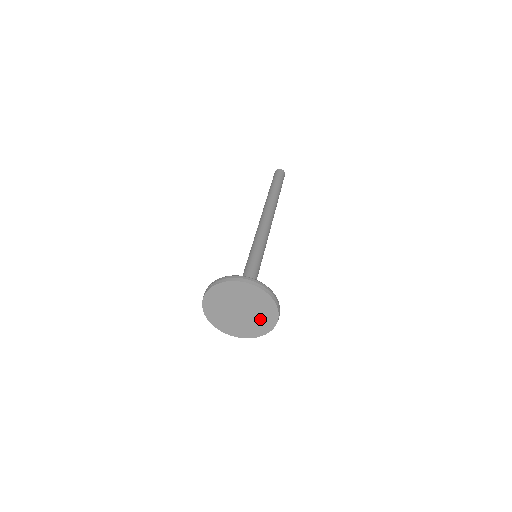
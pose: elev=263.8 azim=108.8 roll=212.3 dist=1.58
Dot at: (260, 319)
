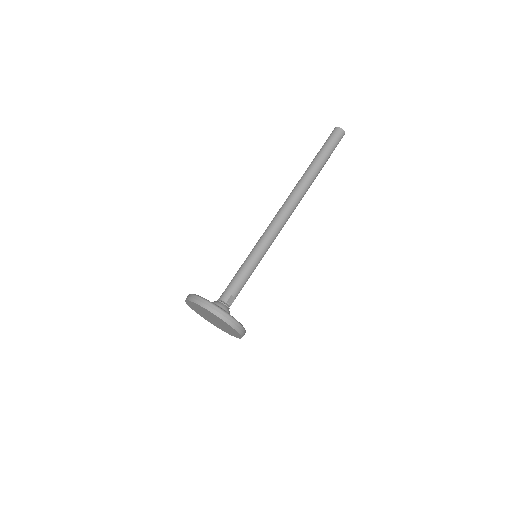
Dot at: (222, 328)
